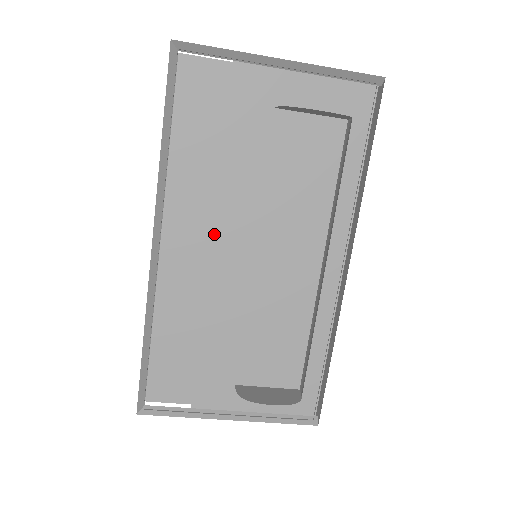
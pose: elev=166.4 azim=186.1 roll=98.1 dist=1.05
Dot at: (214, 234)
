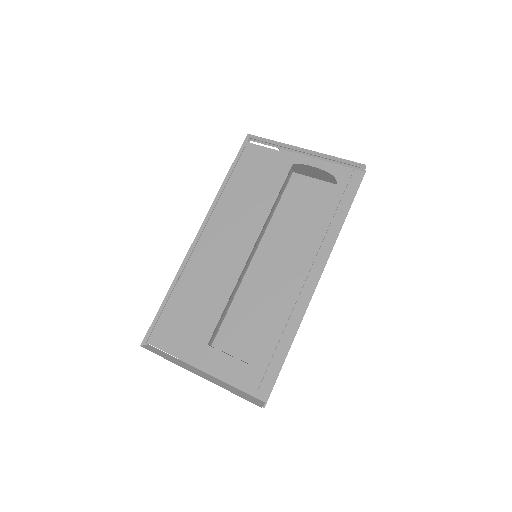
Dot at: (237, 241)
